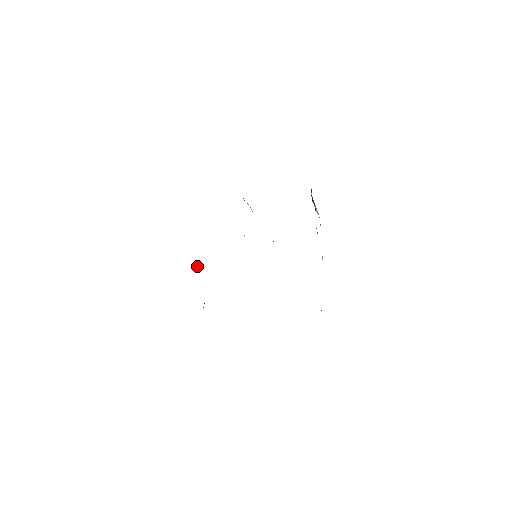
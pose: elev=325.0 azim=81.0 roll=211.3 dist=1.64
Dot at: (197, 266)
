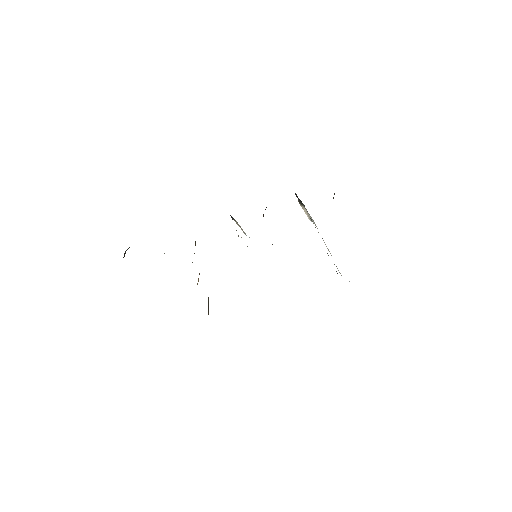
Dot at: occluded
